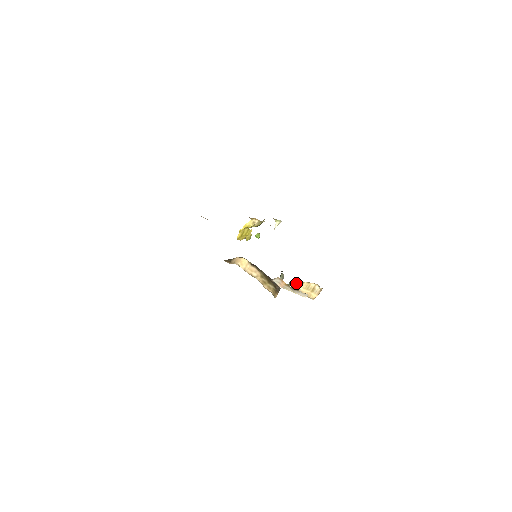
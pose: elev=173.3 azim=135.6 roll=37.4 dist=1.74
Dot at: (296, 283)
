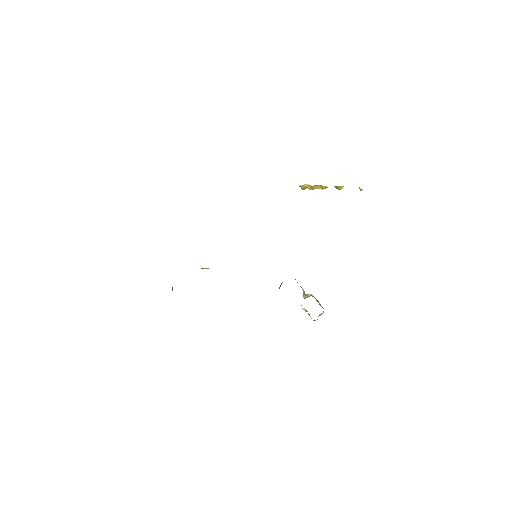
Dot at: occluded
